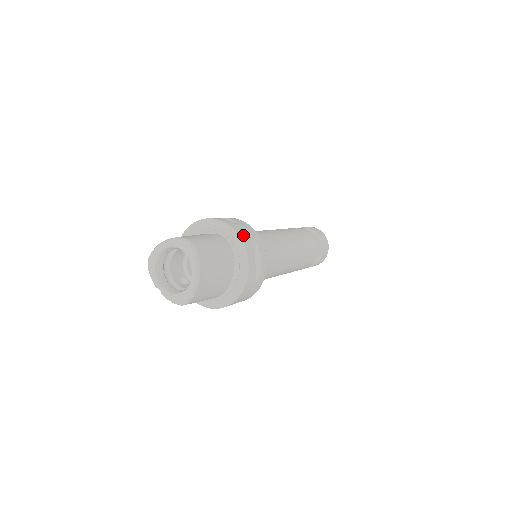
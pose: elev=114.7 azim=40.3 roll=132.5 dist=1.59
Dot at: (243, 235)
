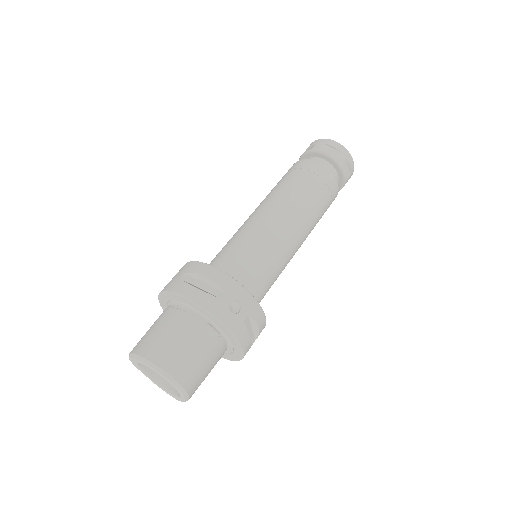
Dot at: (233, 322)
